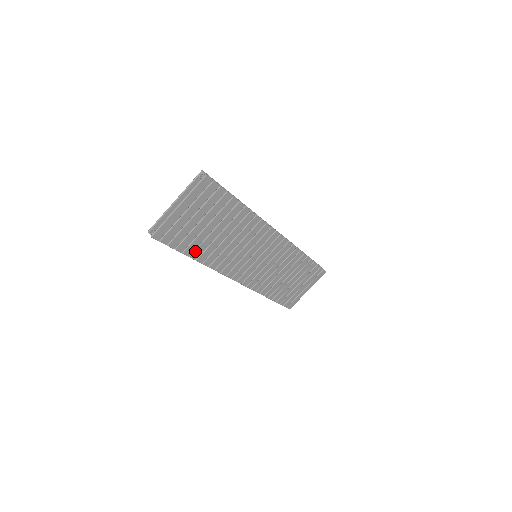
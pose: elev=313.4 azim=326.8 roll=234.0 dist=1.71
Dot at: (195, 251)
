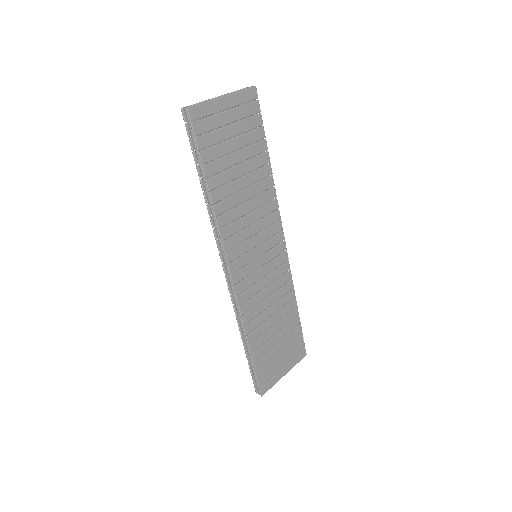
Dot at: (213, 177)
